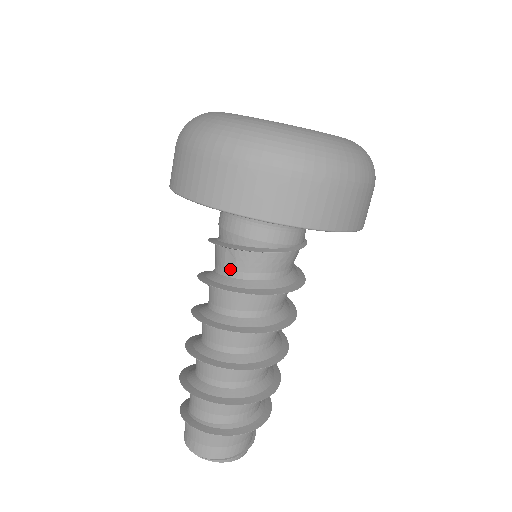
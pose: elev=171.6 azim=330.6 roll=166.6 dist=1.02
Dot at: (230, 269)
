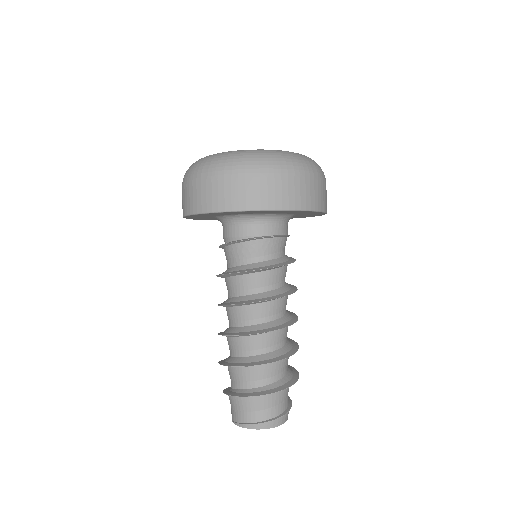
Dot at: (227, 264)
